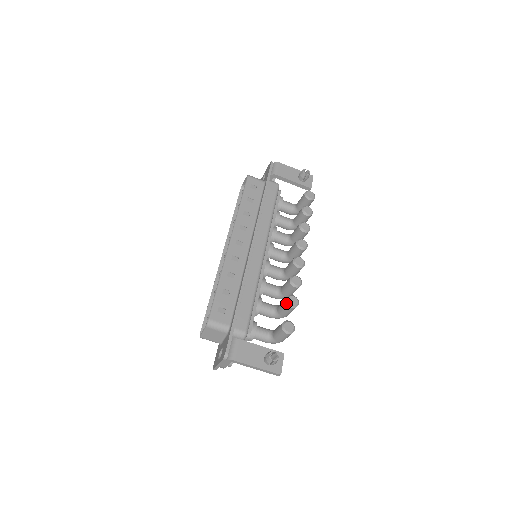
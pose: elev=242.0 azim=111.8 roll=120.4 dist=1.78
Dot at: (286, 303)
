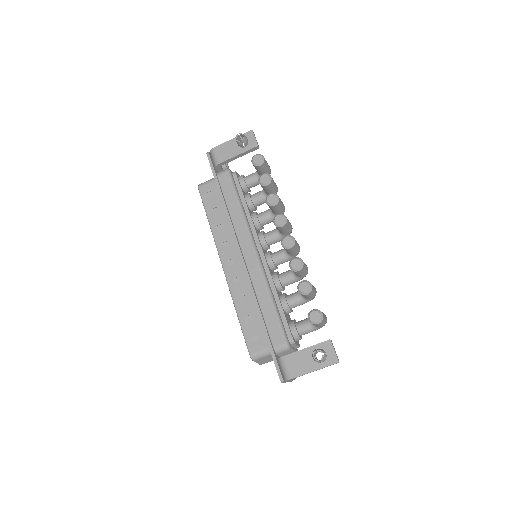
Dot at: occluded
